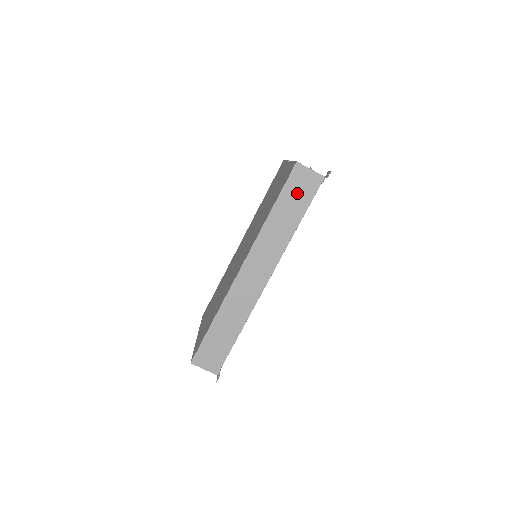
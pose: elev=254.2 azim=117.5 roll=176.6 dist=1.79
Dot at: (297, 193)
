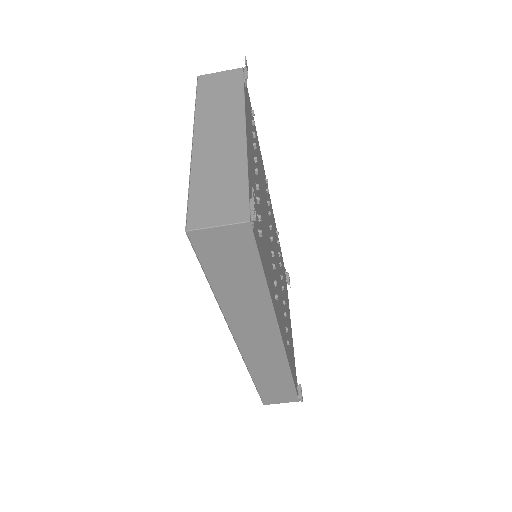
Dot at: (228, 260)
